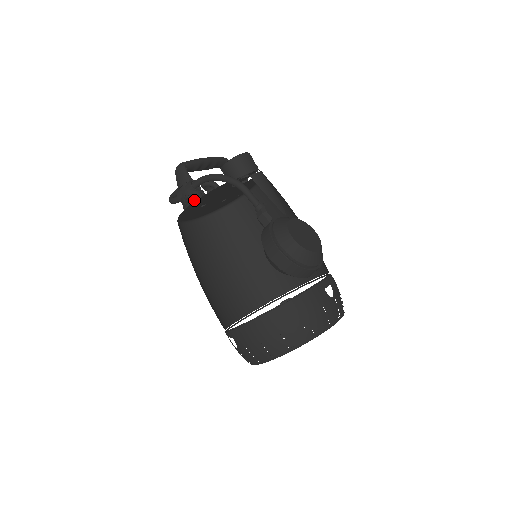
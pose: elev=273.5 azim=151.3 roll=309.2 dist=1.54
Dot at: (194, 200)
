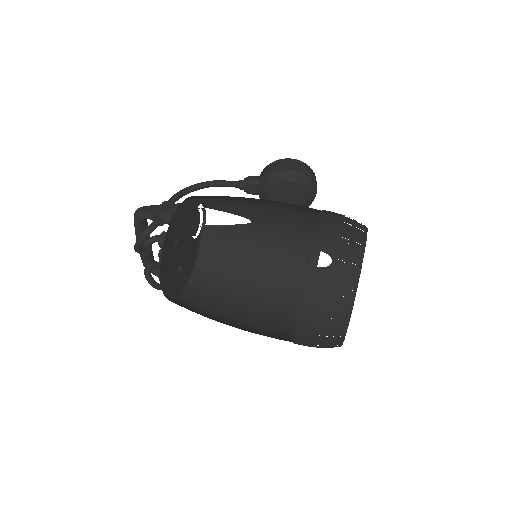
Dot at: (180, 204)
